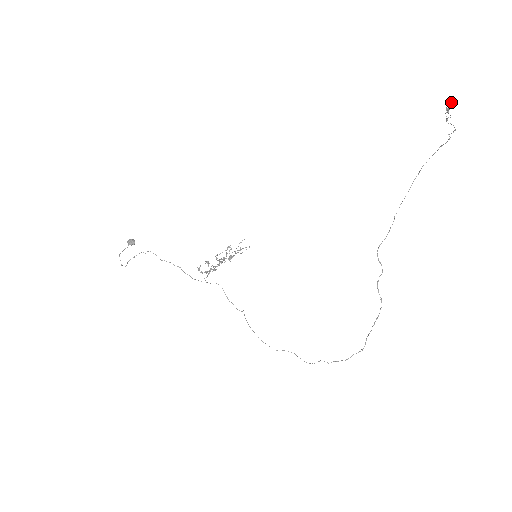
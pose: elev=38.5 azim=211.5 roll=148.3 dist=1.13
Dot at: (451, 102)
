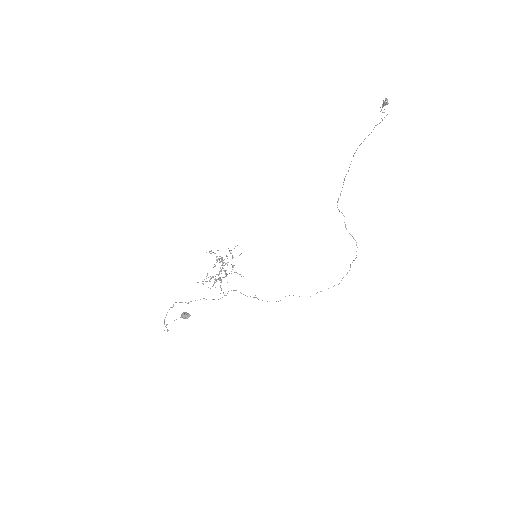
Dot at: occluded
